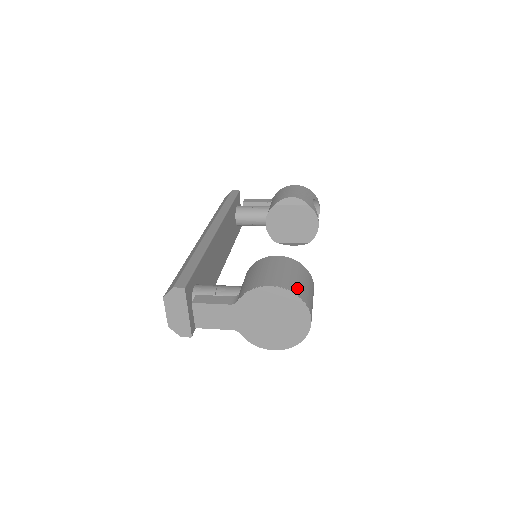
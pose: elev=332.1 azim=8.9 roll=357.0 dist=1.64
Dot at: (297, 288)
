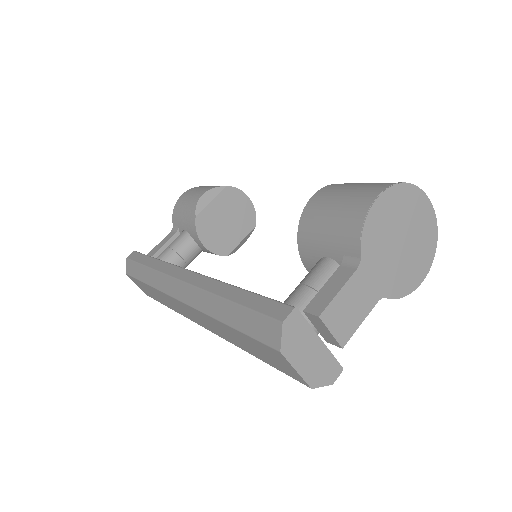
Dot at: occluded
